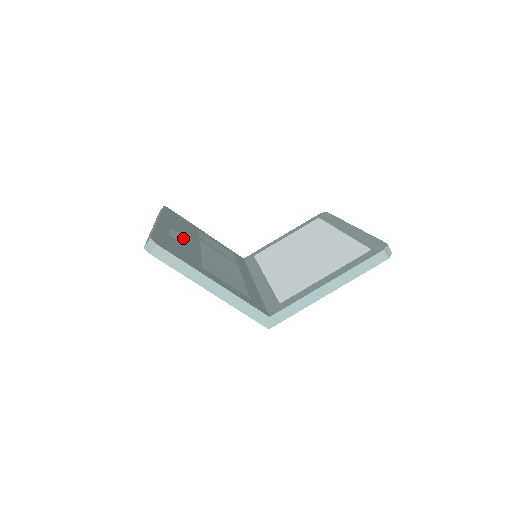
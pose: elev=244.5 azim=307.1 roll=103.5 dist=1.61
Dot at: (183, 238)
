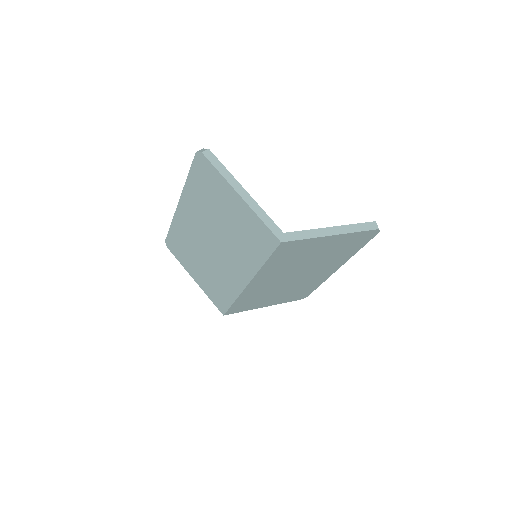
Dot at: occluded
